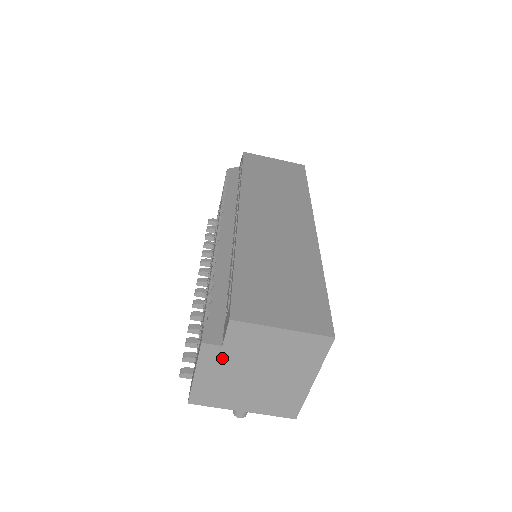
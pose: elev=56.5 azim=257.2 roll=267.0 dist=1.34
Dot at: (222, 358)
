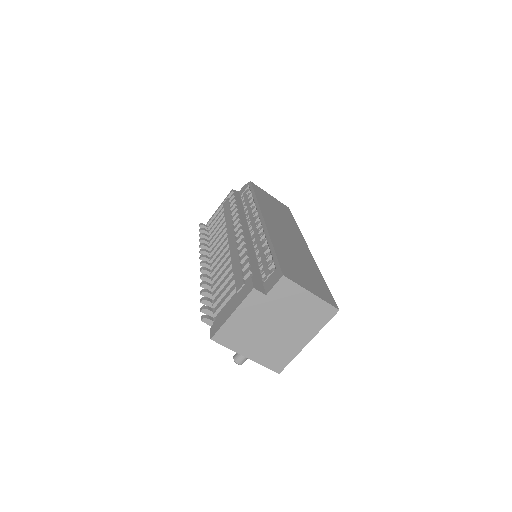
Dot at: (260, 305)
